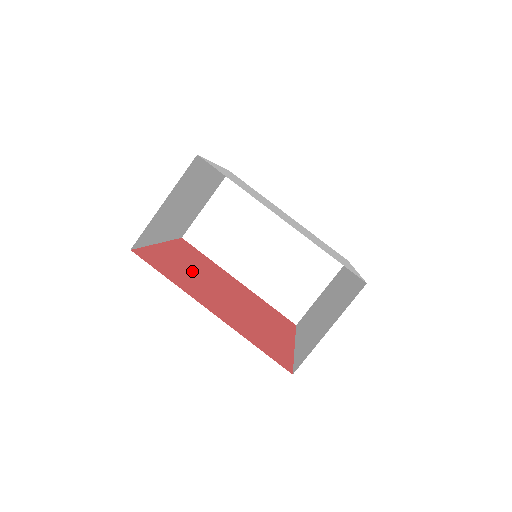
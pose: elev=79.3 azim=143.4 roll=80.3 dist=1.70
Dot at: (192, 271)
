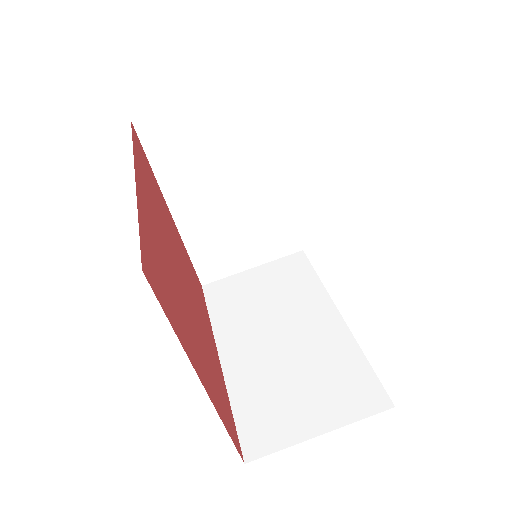
Dot at: (171, 231)
